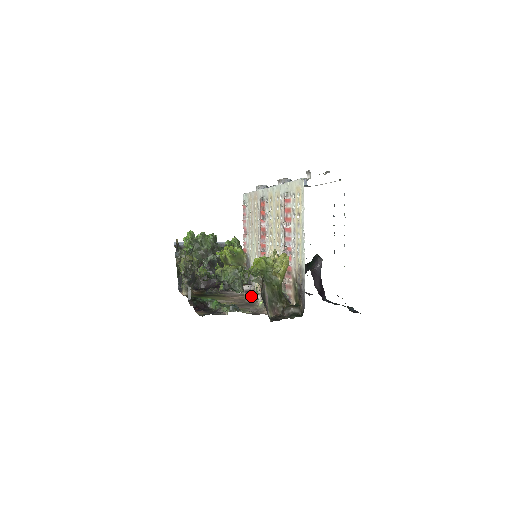
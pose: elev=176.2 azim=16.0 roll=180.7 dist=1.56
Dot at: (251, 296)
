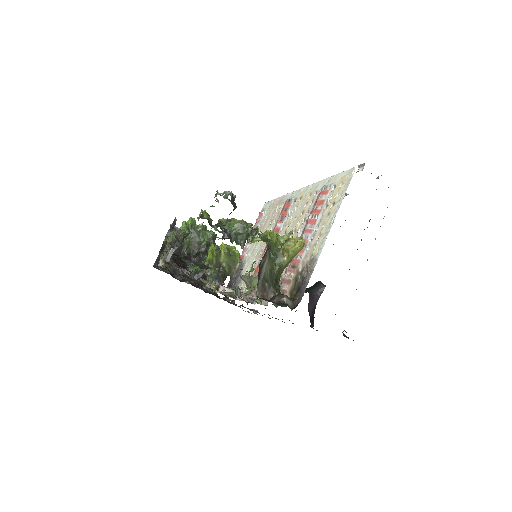
Dot at: (232, 293)
